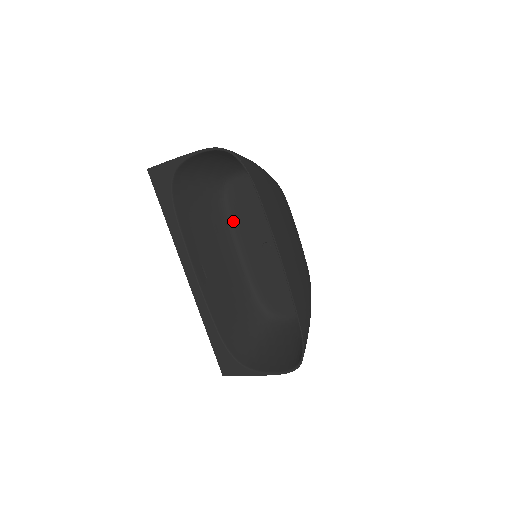
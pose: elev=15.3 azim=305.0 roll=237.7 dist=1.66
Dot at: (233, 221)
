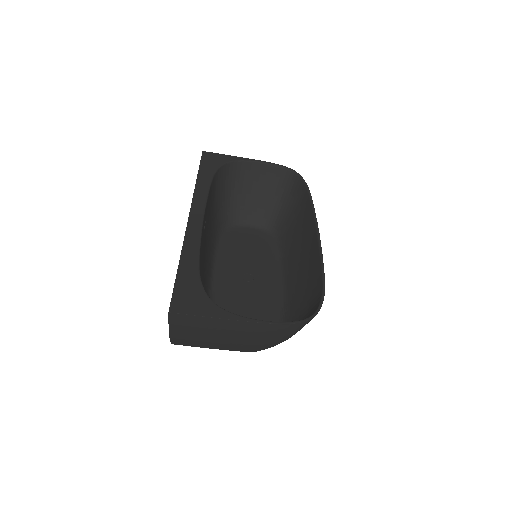
Dot at: (220, 248)
